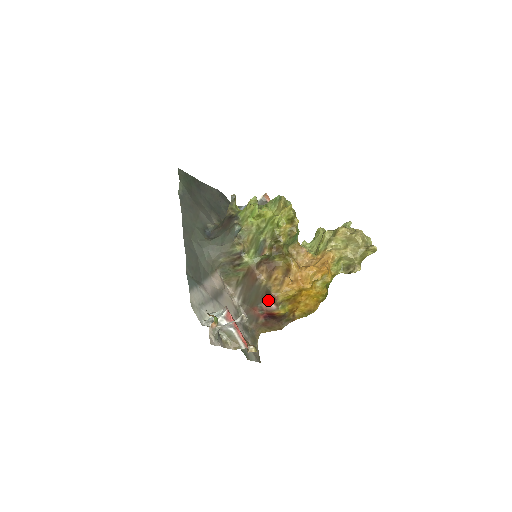
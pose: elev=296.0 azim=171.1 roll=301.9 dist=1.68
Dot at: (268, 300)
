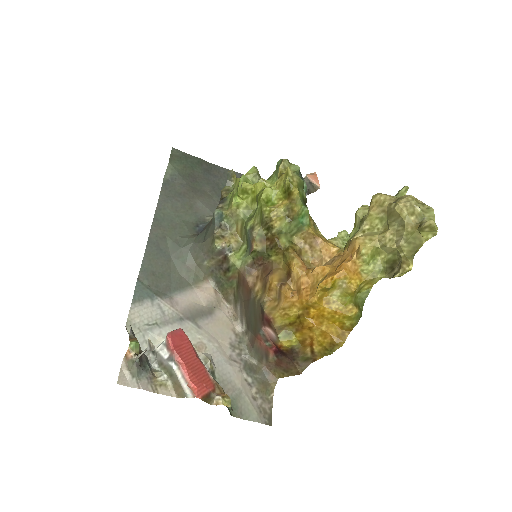
Dot at: (266, 324)
